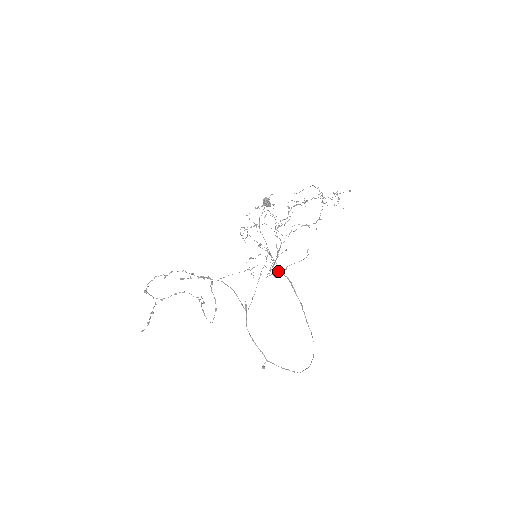
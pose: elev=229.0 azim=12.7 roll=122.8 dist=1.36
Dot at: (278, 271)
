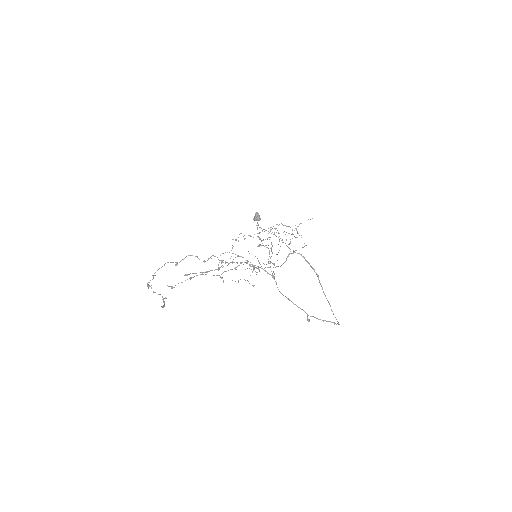
Dot at: occluded
